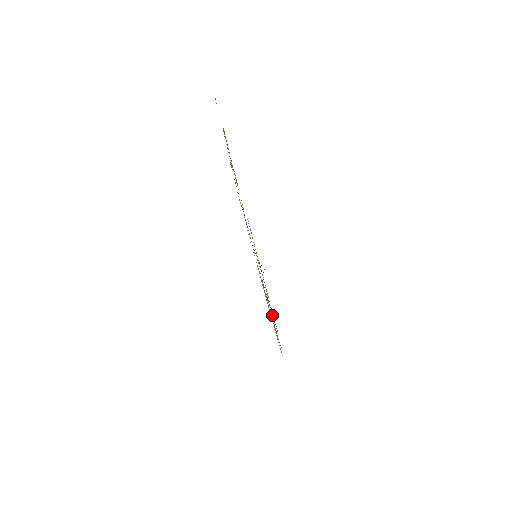
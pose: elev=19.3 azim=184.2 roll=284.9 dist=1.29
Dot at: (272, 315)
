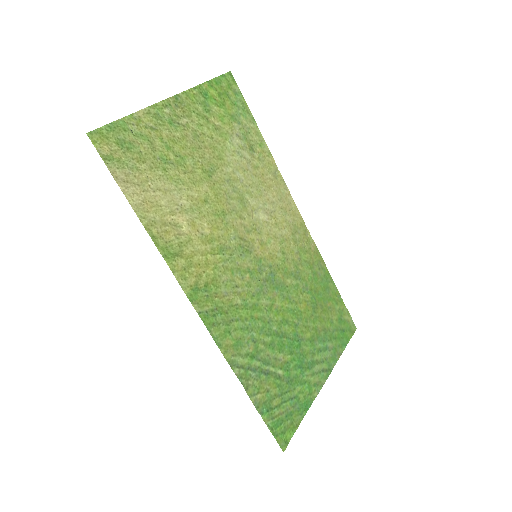
Dot at: (236, 320)
